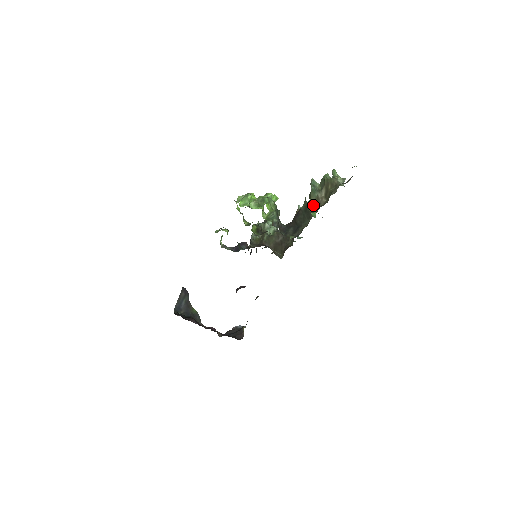
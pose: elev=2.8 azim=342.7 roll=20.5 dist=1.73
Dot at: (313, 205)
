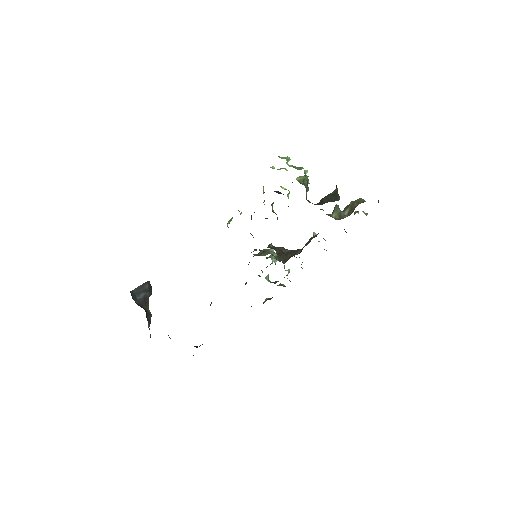
Dot at: (334, 218)
